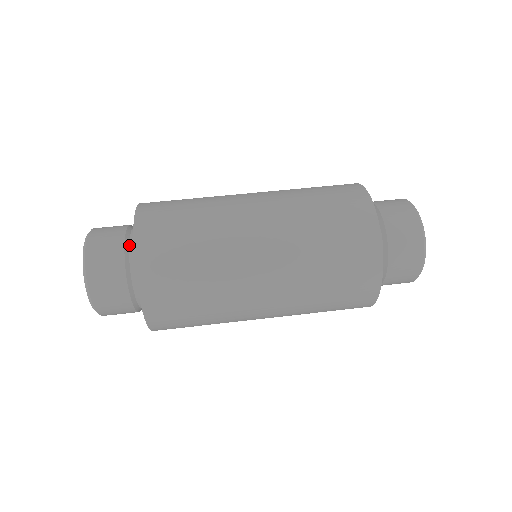
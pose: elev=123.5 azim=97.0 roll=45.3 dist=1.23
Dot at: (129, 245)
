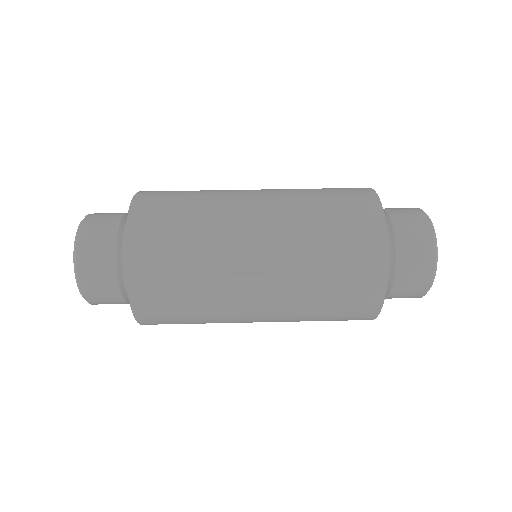
Dot at: (124, 229)
